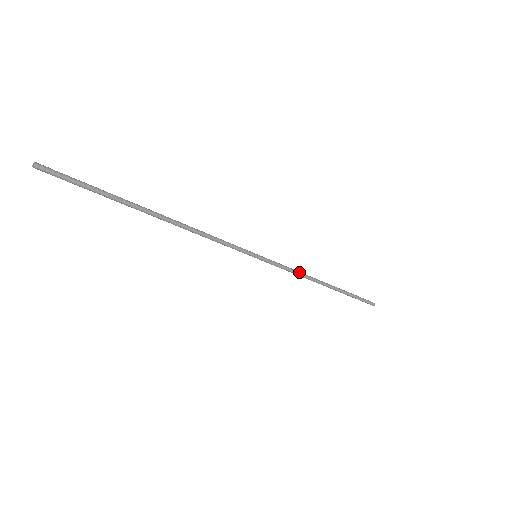
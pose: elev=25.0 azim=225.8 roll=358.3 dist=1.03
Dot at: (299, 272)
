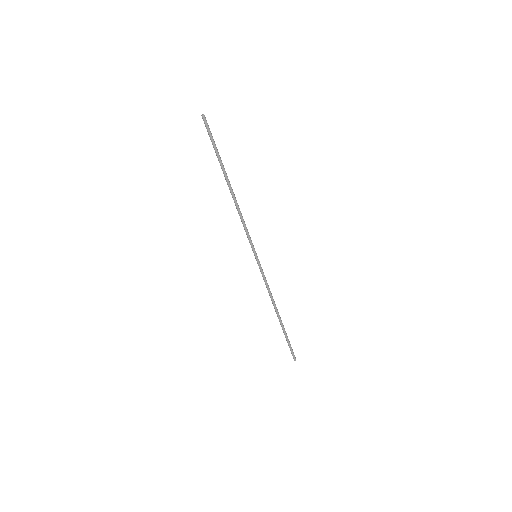
Dot at: occluded
